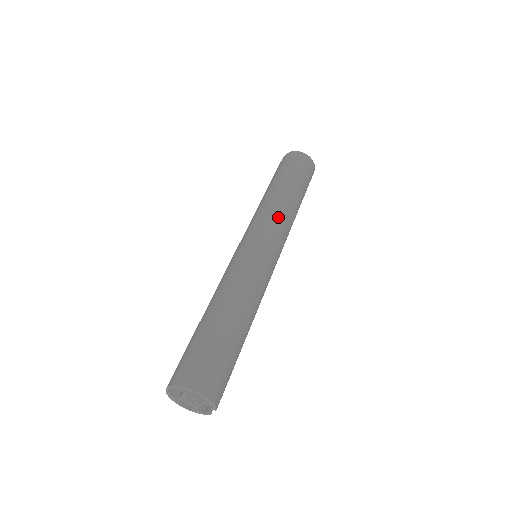
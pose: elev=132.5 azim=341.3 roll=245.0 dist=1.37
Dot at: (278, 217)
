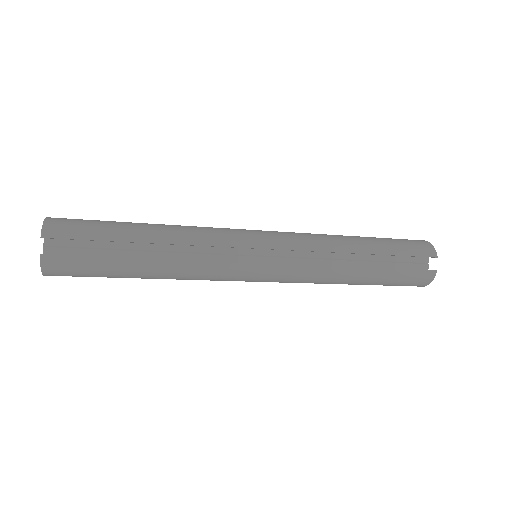
Dot at: (305, 233)
